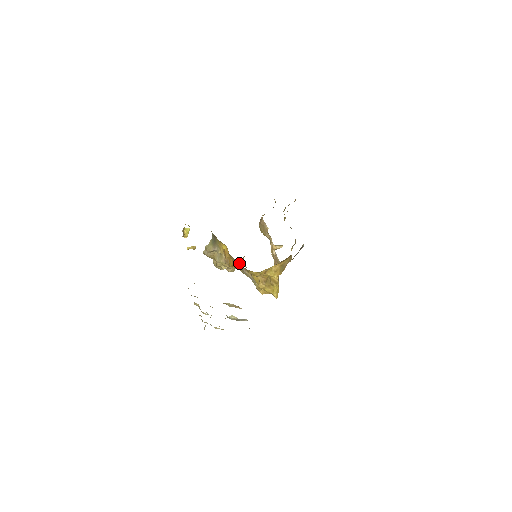
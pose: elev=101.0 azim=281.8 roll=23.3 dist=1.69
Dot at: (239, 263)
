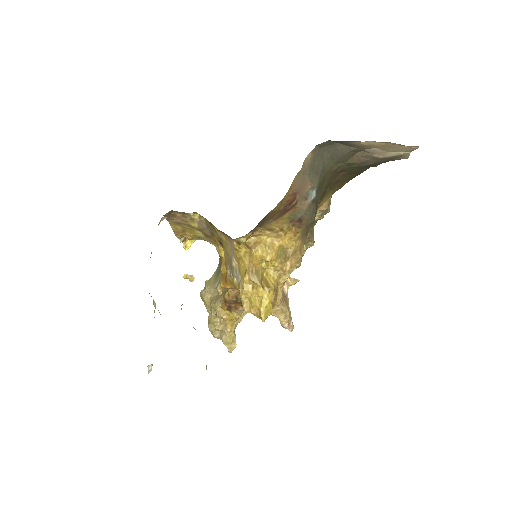
Dot at: (230, 249)
